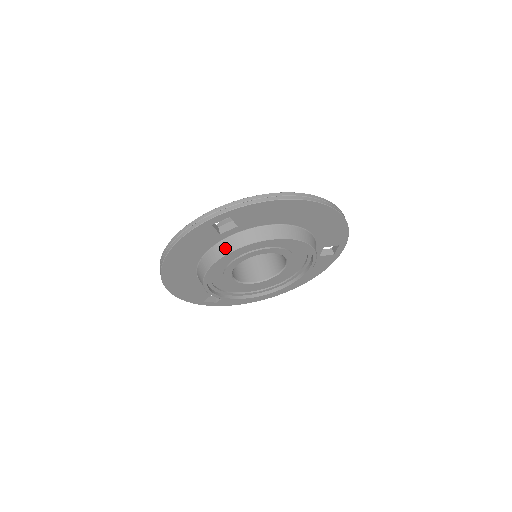
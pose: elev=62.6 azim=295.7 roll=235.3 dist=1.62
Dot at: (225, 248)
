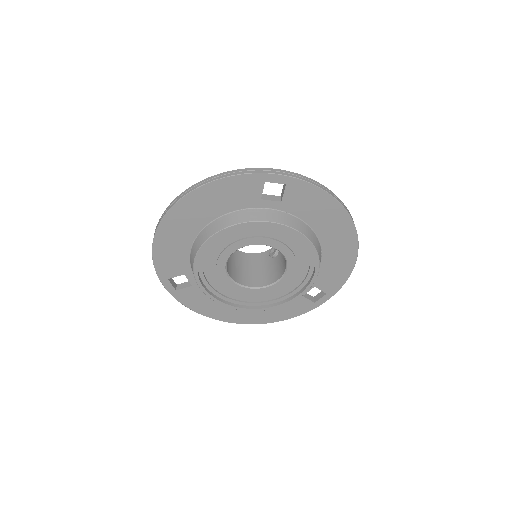
Dot at: (256, 215)
